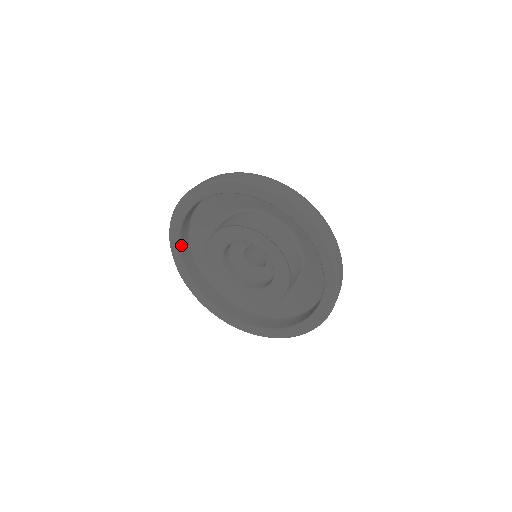
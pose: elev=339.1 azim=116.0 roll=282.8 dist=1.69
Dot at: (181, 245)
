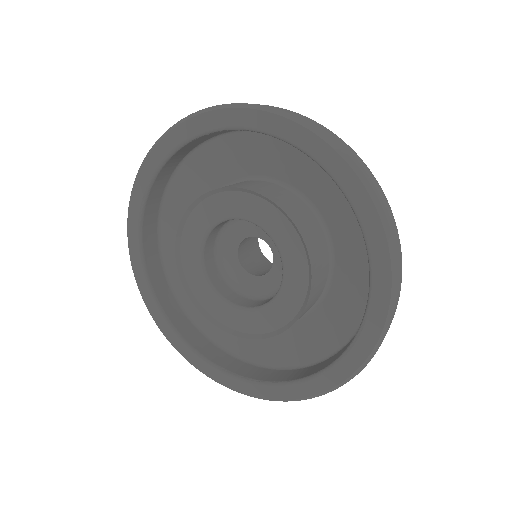
Dot at: (157, 296)
